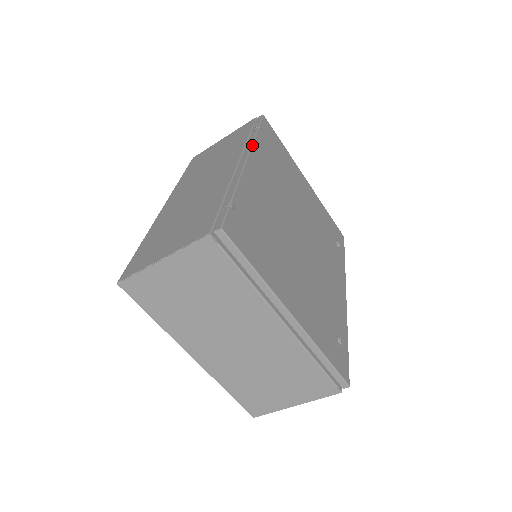
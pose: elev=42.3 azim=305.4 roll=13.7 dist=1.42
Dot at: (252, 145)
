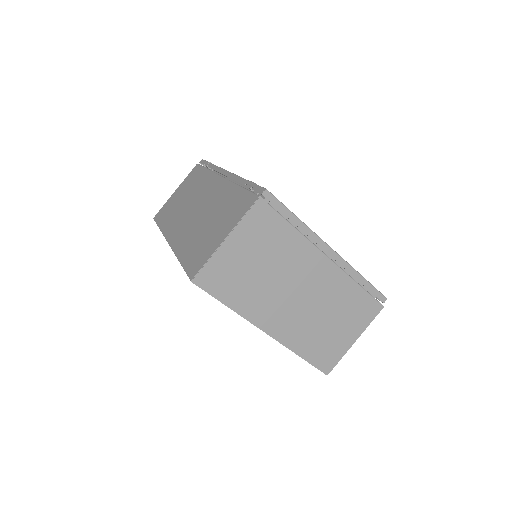
Dot at: (220, 167)
